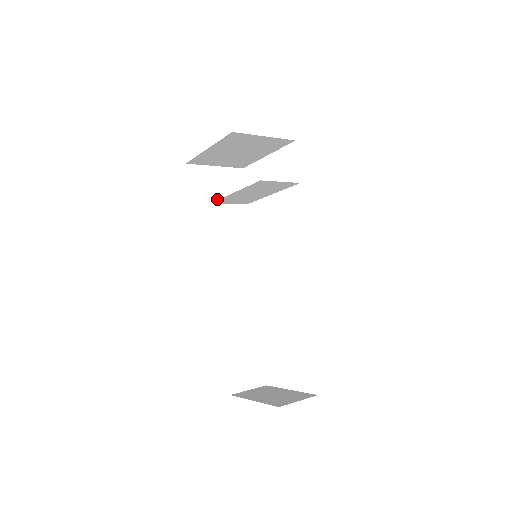
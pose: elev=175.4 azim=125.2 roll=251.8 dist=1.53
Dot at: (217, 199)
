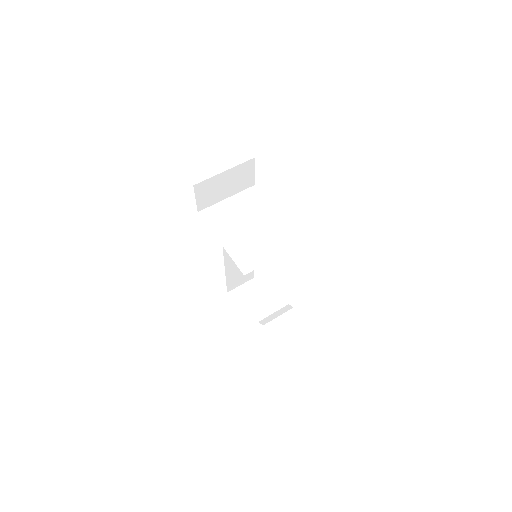
Dot at: (225, 196)
